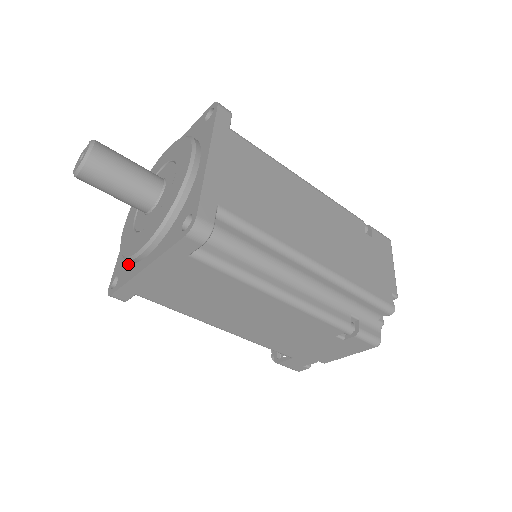
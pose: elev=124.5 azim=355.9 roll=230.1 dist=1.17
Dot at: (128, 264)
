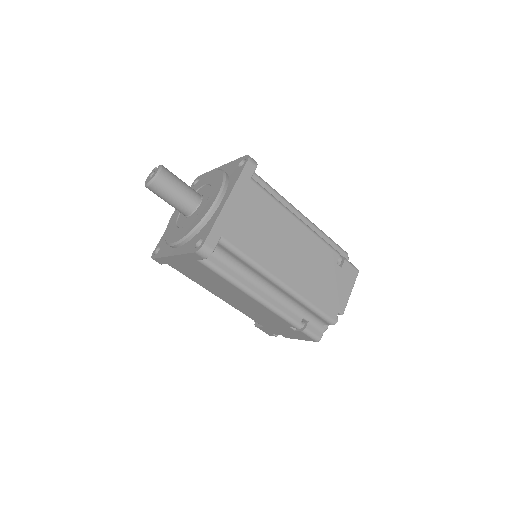
Dot at: occluded
